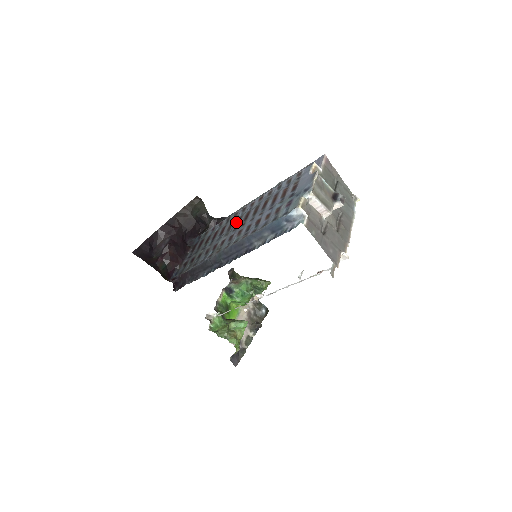
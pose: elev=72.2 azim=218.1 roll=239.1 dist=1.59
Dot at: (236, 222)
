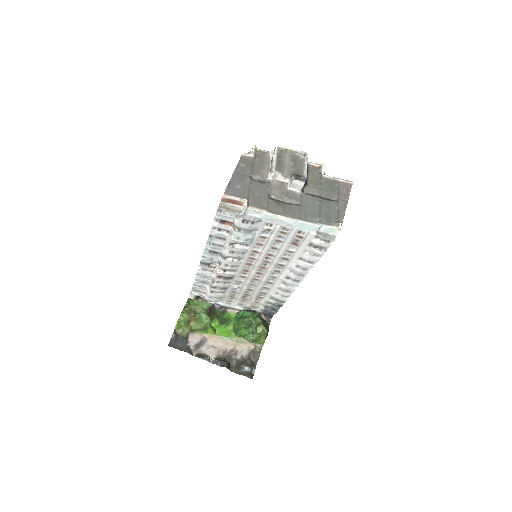
Dot at: occluded
